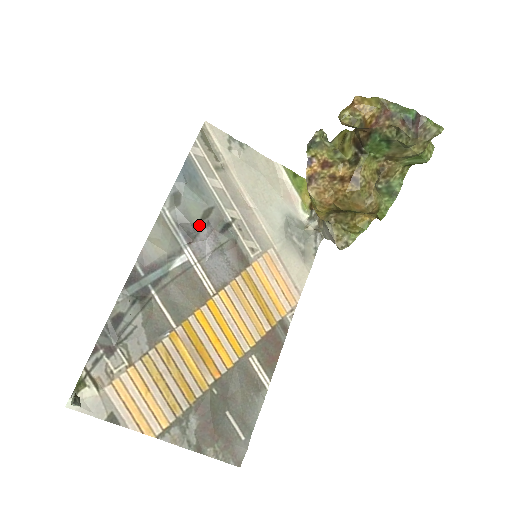
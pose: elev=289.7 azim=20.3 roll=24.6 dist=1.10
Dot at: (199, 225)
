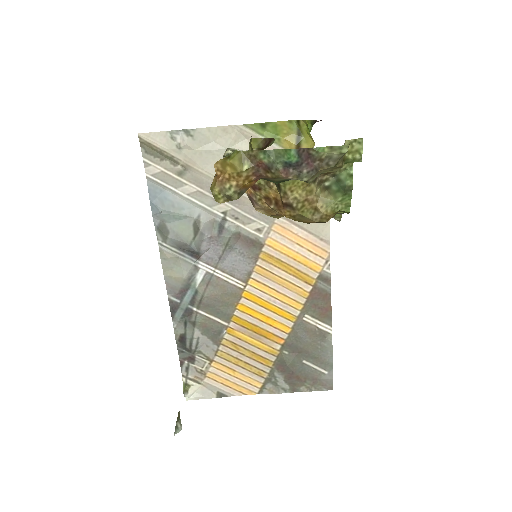
Dot at: (196, 242)
